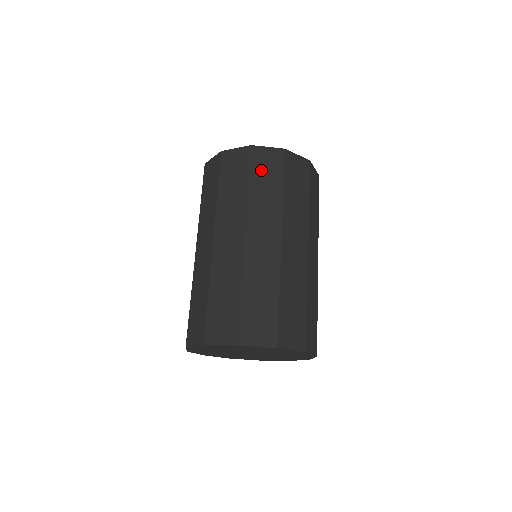
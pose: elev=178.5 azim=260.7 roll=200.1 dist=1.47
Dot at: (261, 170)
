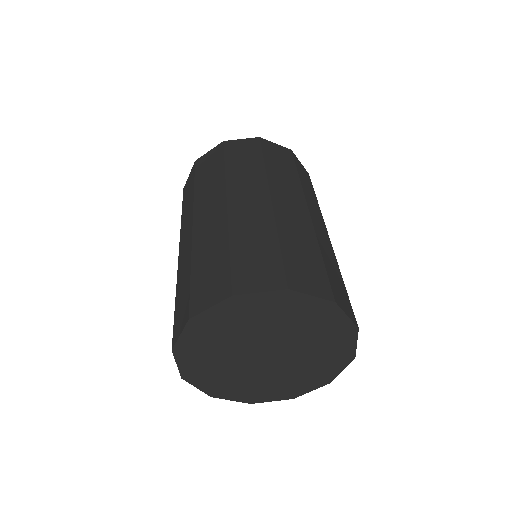
Dot at: (302, 172)
